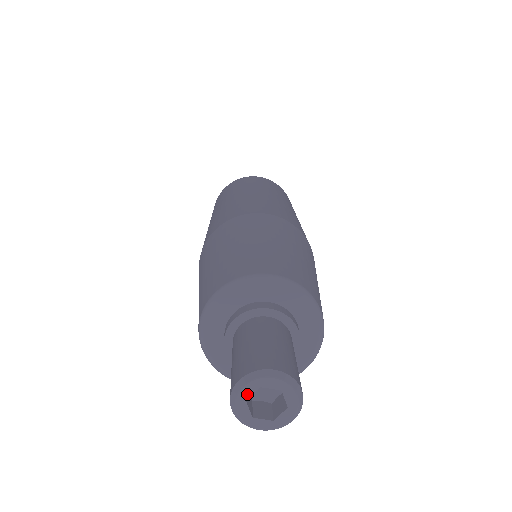
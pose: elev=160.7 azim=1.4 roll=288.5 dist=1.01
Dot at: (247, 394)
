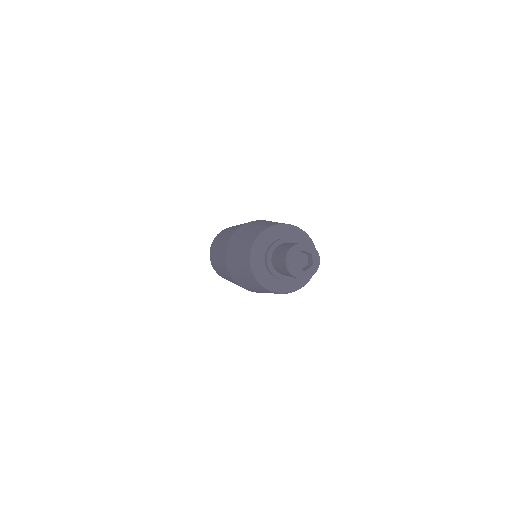
Dot at: (293, 264)
